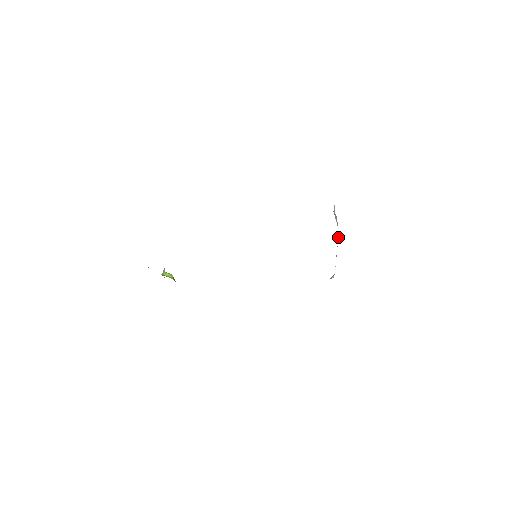
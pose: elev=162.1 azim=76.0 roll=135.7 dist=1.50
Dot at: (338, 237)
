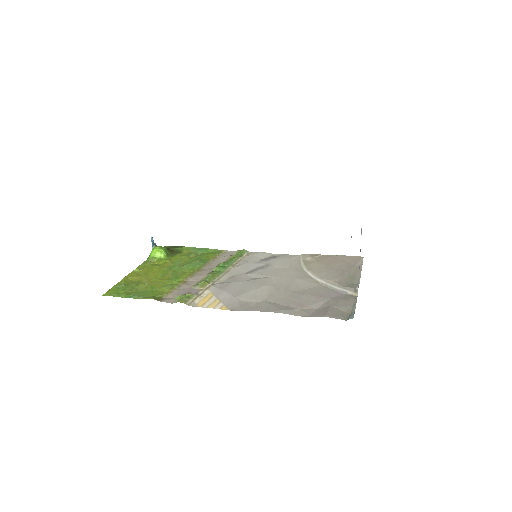
Dot at: occluded
